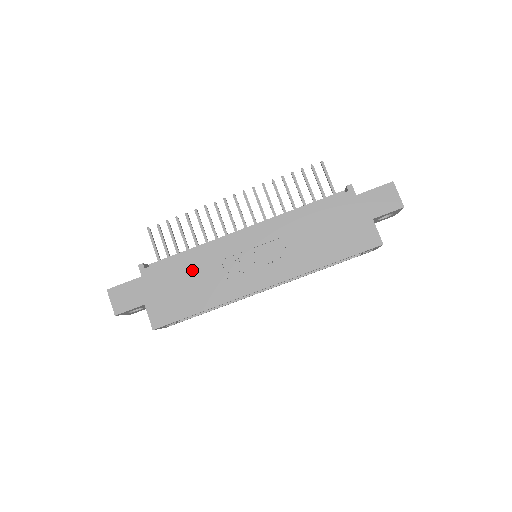
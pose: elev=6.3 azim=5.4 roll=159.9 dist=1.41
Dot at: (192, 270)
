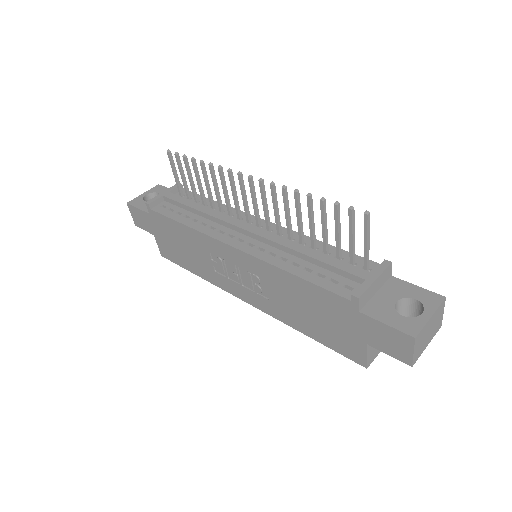
Dot at: (186, 240)
